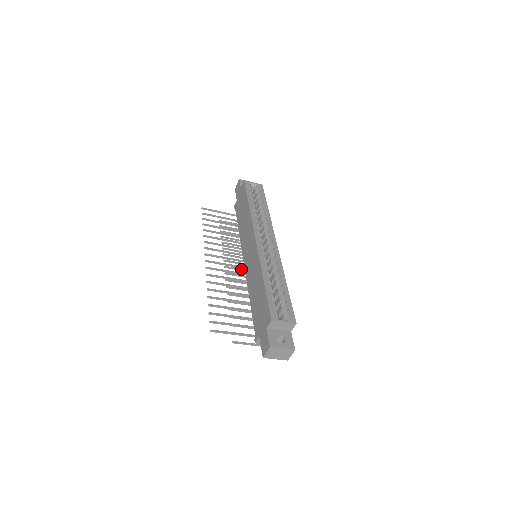
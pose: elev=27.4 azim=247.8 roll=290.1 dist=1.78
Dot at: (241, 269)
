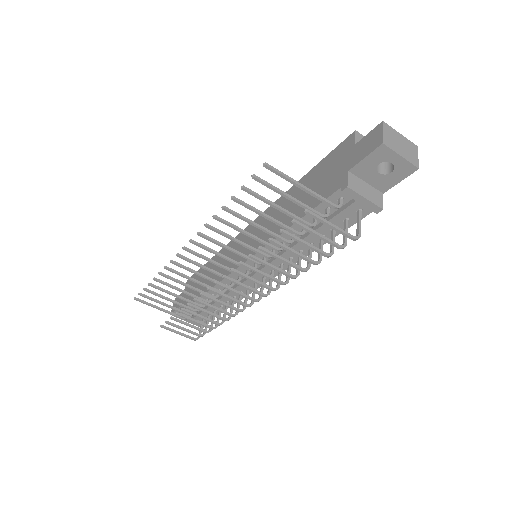
Dot at: (234, 299)
